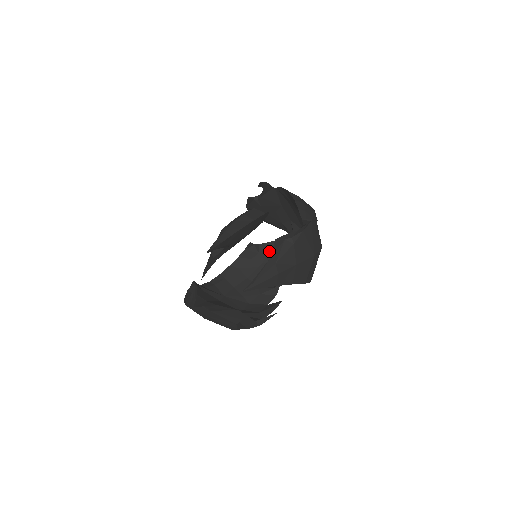
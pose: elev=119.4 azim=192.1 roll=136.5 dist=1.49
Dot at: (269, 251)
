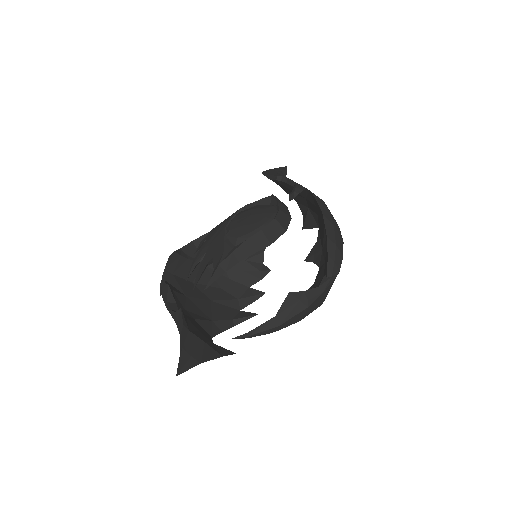
Dot at: occluded
